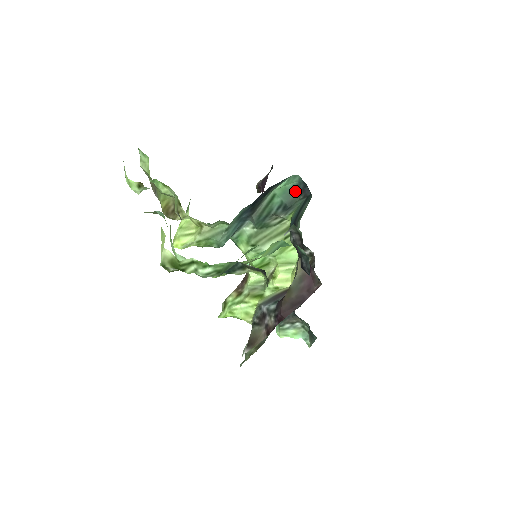
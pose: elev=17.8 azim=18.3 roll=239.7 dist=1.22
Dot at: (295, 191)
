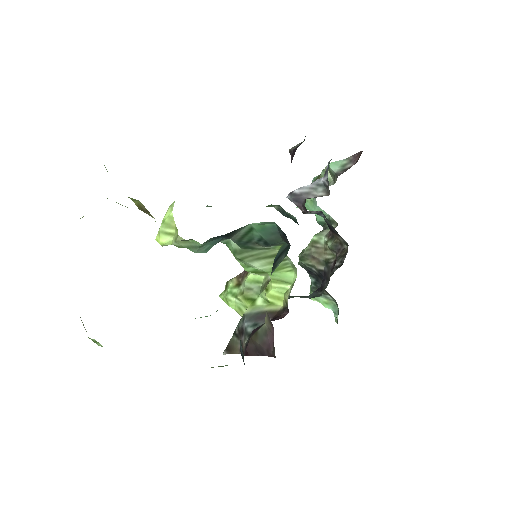
Dot at: (276, 232)
